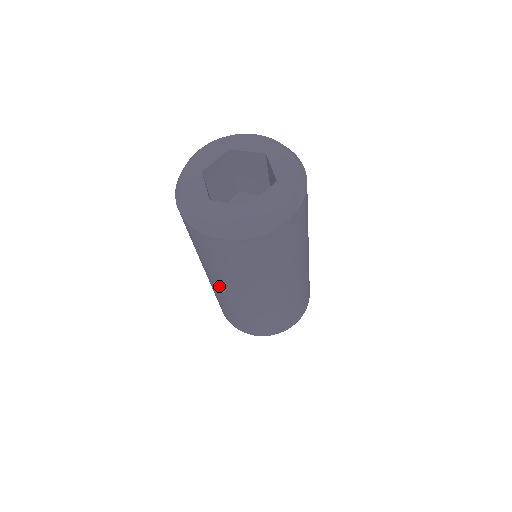
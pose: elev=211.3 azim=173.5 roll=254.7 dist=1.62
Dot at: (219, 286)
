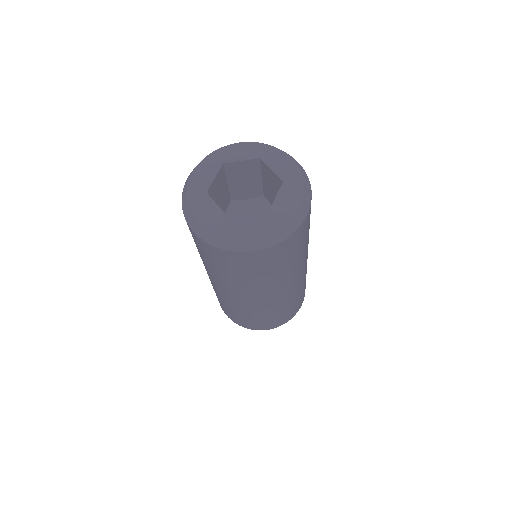
Dot at: occluded
